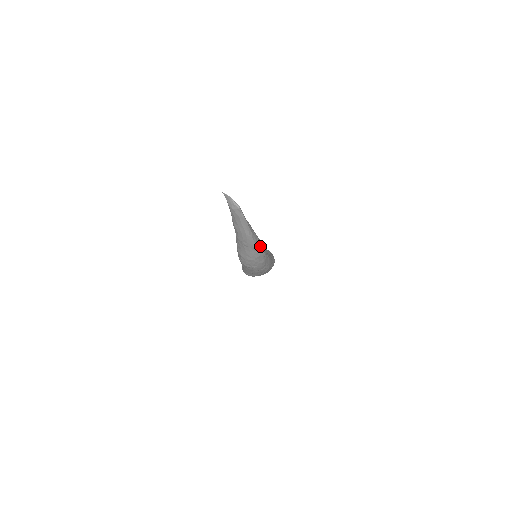
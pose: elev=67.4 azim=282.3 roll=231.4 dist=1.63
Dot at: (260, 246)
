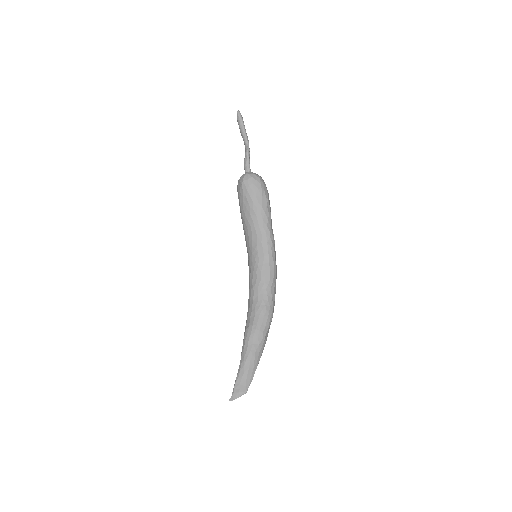
Dot at: (268, 329)
